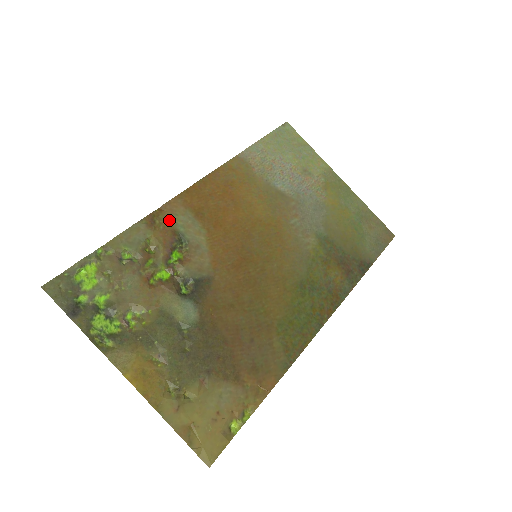
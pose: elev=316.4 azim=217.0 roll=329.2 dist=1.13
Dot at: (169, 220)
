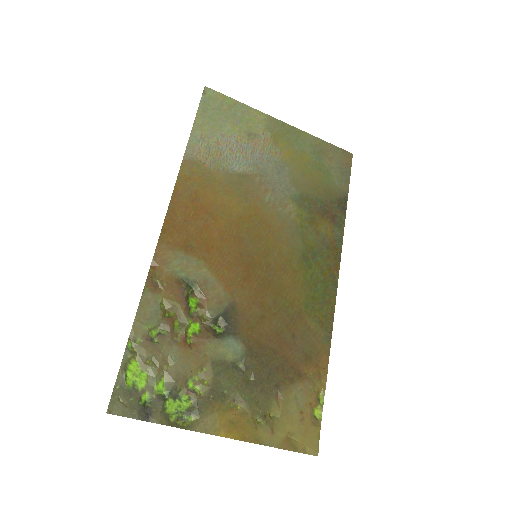
Dot at: (167, 273)
